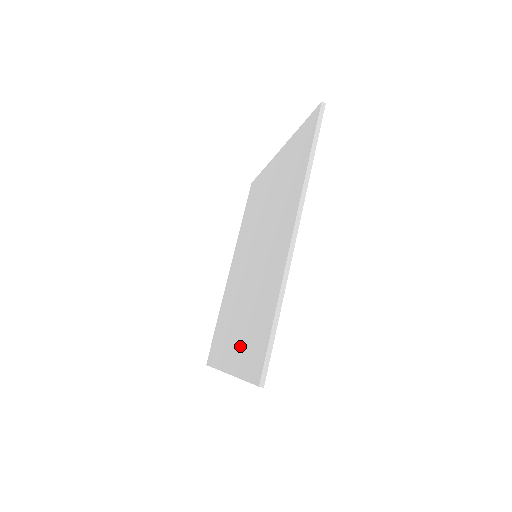
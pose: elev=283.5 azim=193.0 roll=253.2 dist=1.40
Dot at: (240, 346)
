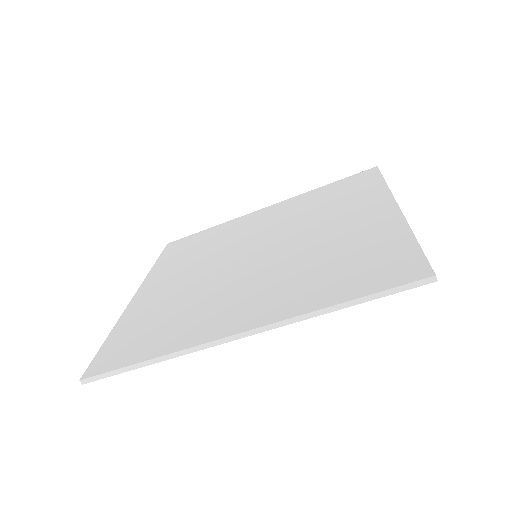
Dot at: (149, 305)
